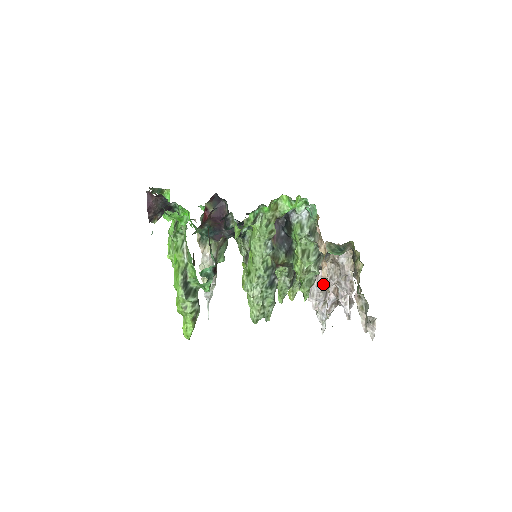
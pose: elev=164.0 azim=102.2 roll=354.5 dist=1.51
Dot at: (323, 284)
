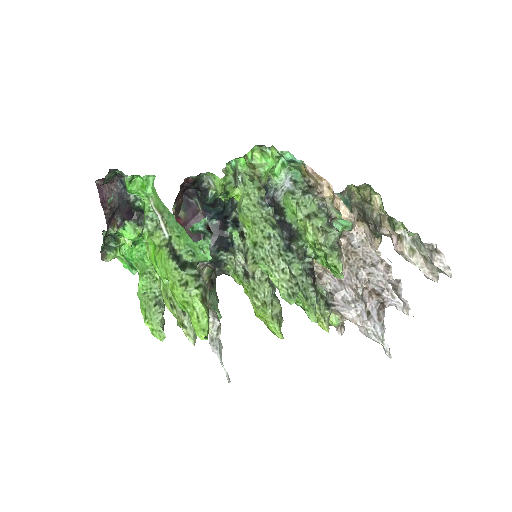
Dot at: (353, 288)
